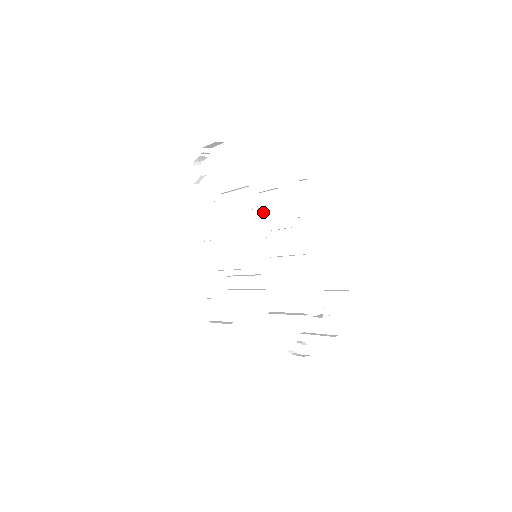
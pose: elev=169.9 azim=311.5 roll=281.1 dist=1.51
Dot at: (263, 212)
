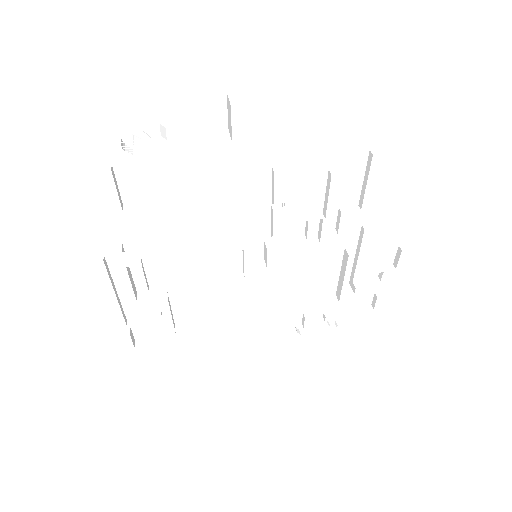
Dot at: (285, 202)
